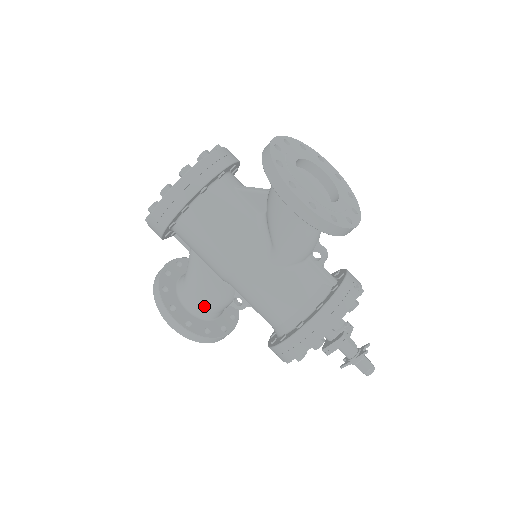
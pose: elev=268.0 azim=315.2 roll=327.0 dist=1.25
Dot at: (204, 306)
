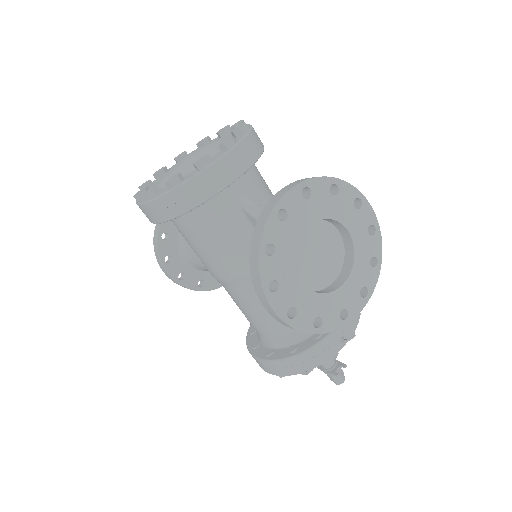
Dot at: (200, 266)
